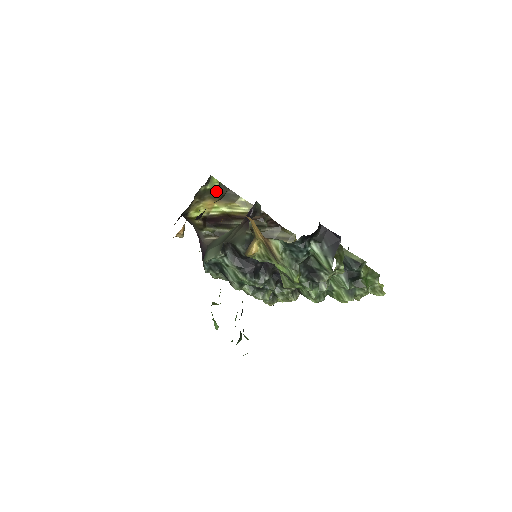
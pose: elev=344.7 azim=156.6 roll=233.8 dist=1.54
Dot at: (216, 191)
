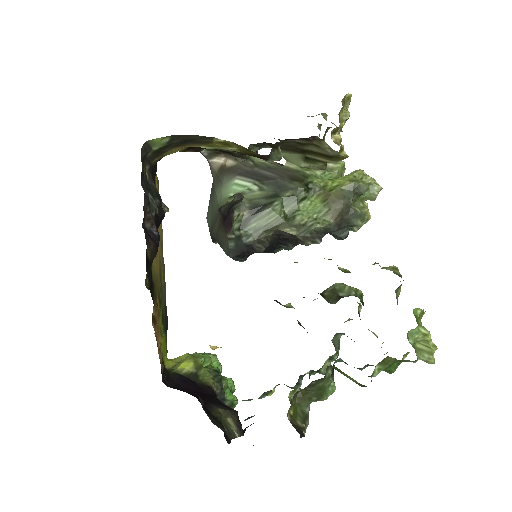
Dot at: (172, 143)
